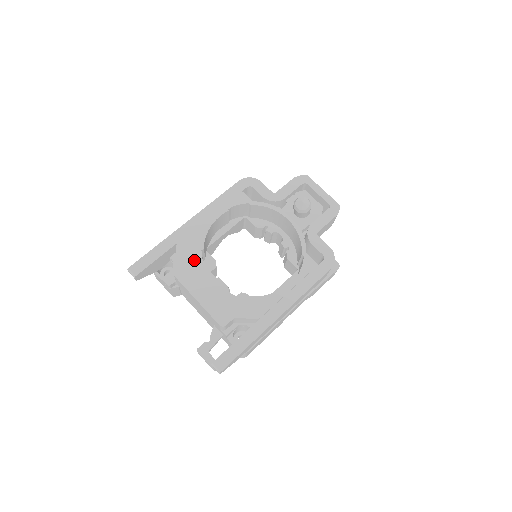
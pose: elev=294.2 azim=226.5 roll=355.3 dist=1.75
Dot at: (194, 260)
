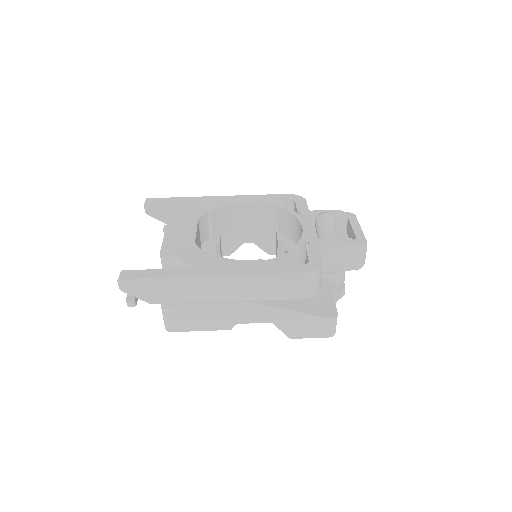
Dot at: (195, 214)
